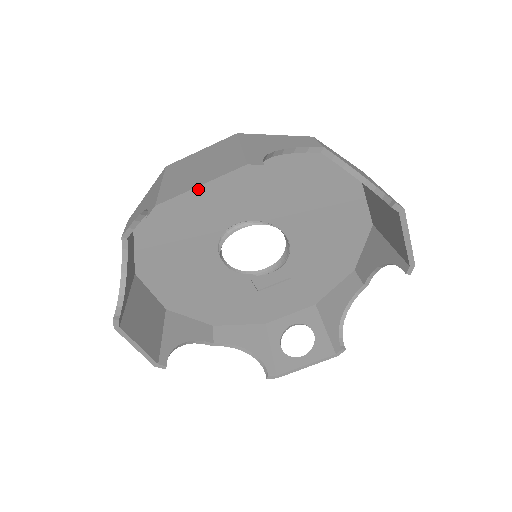
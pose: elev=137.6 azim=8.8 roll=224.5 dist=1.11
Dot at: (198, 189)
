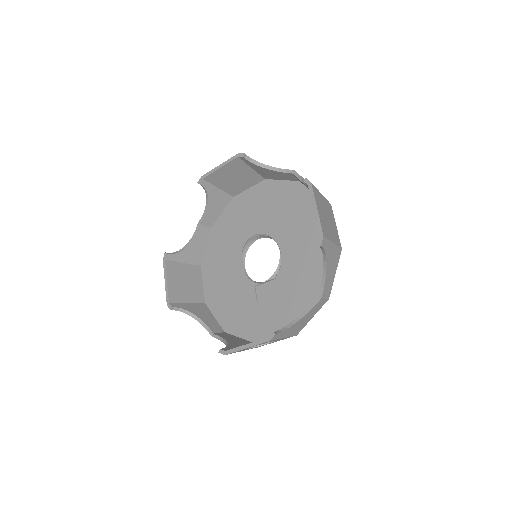
Dot at: (218, 167)
